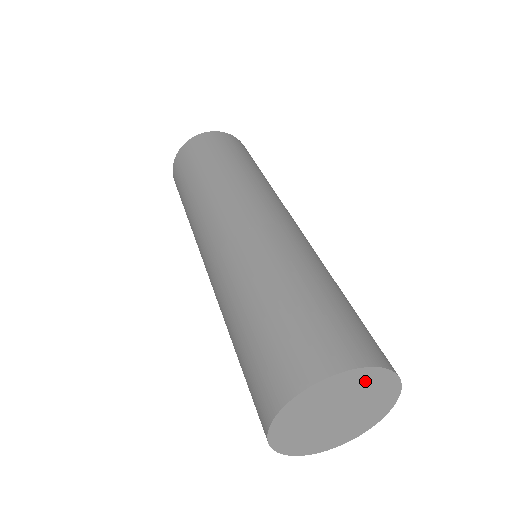
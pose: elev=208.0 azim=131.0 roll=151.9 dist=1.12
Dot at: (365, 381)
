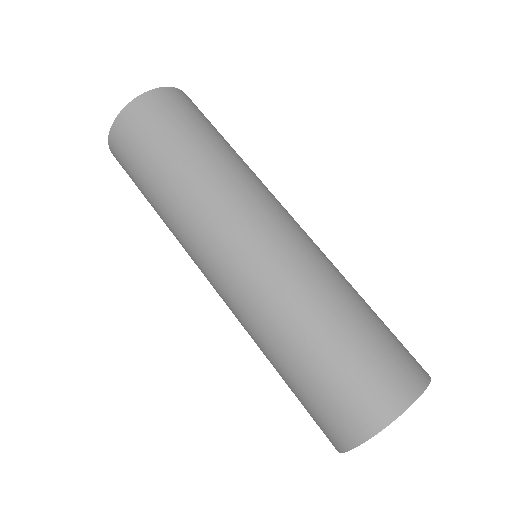
Dot at: occluded
